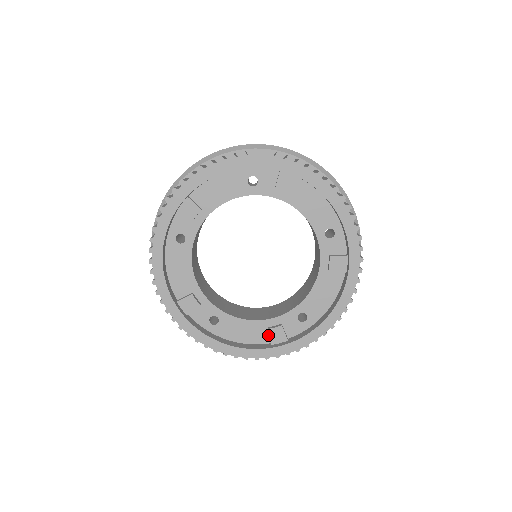
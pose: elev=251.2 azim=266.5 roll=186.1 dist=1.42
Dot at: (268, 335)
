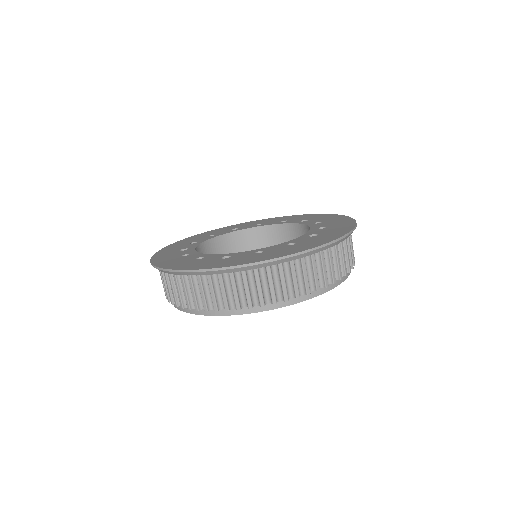
Dot at: occluded
